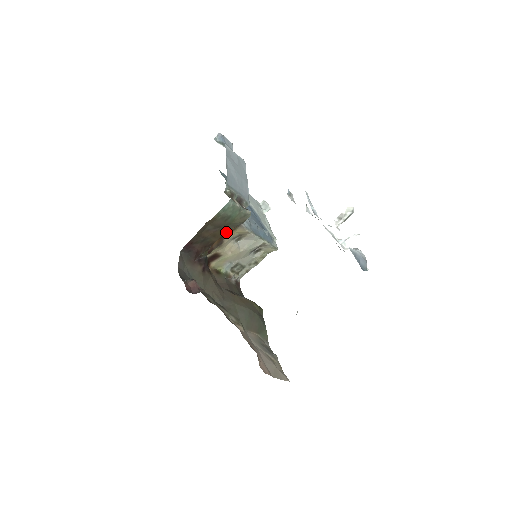
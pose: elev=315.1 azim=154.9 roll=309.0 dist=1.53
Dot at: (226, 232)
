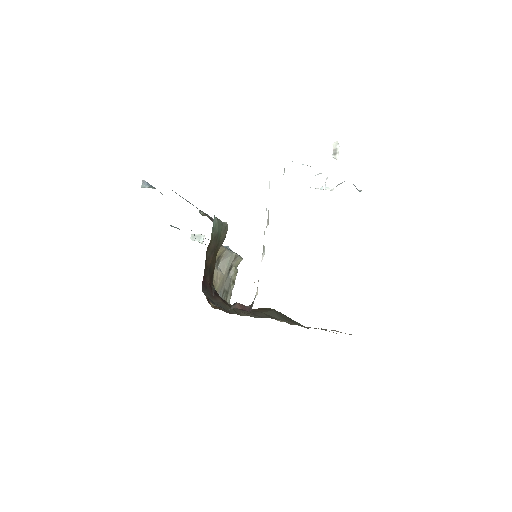
Dot at: occluded
